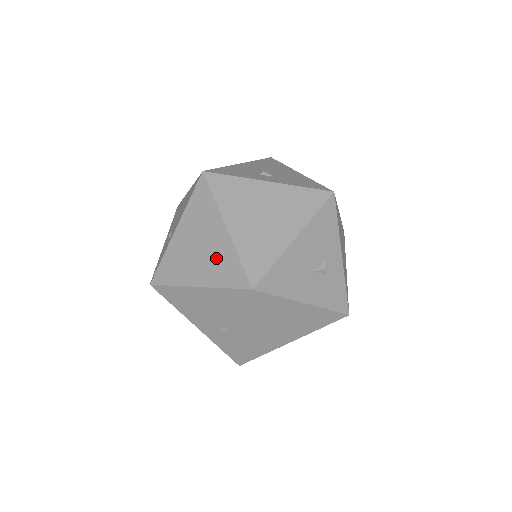
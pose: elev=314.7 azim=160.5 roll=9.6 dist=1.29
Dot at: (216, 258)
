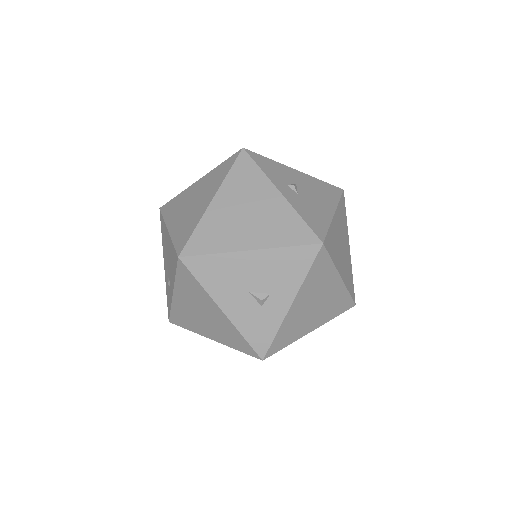
Dot at: (190, 218)
